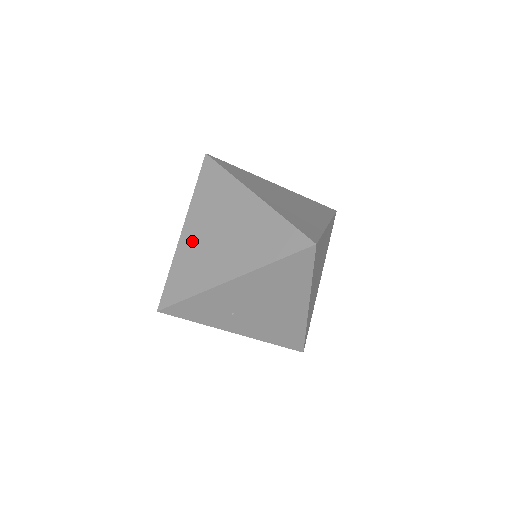
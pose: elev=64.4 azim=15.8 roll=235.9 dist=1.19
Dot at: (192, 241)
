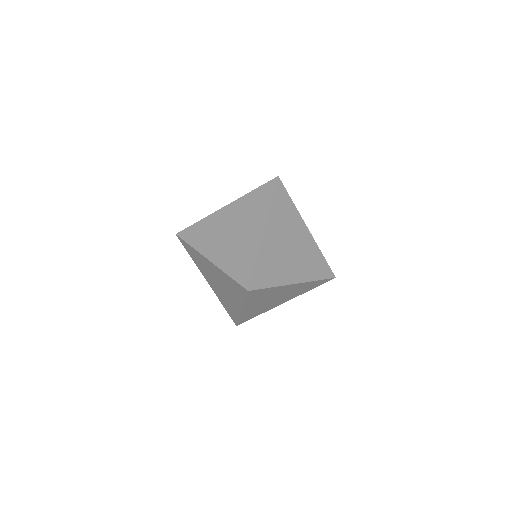
Dot at: (221, 253)
